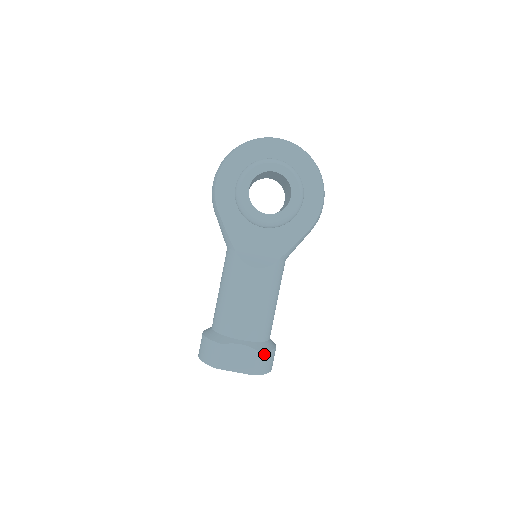
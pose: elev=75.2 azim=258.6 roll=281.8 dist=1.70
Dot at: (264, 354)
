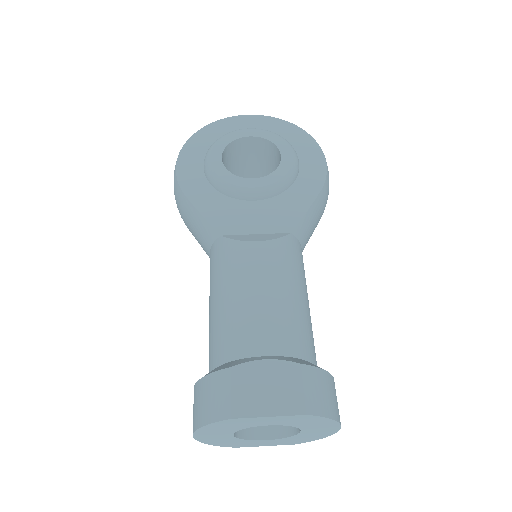
Dot at: (315, 373)
